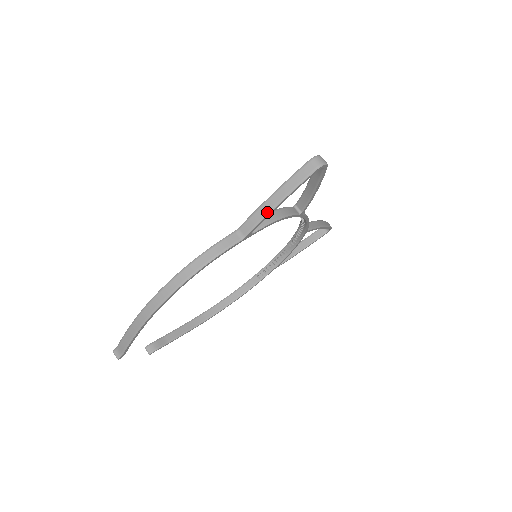
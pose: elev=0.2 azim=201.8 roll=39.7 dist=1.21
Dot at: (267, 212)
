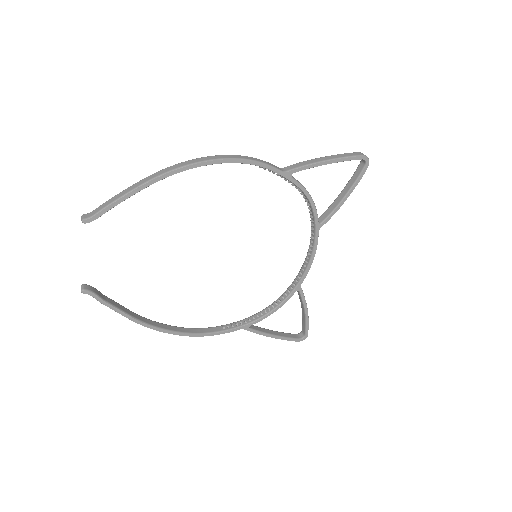
Dot at: (314, 162)
